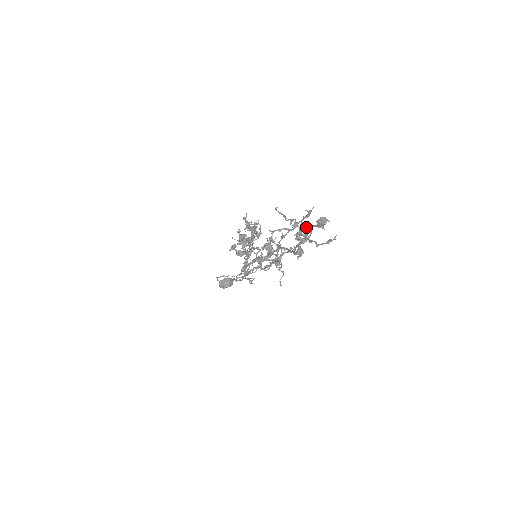
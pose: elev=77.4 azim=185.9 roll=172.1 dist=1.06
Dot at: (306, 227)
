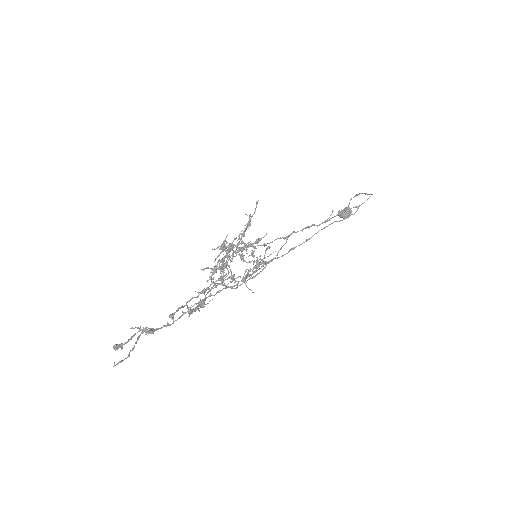
Dot at: (139, 331)
